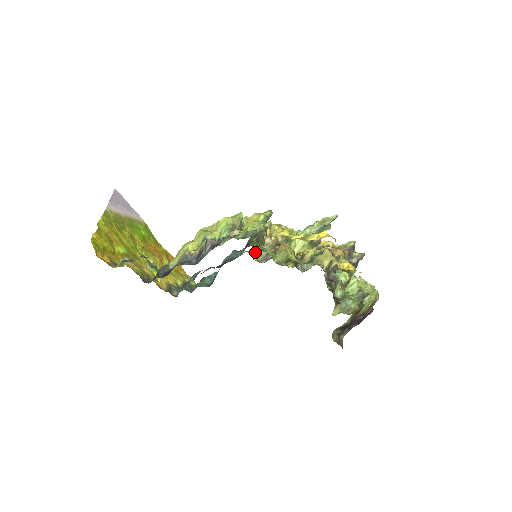
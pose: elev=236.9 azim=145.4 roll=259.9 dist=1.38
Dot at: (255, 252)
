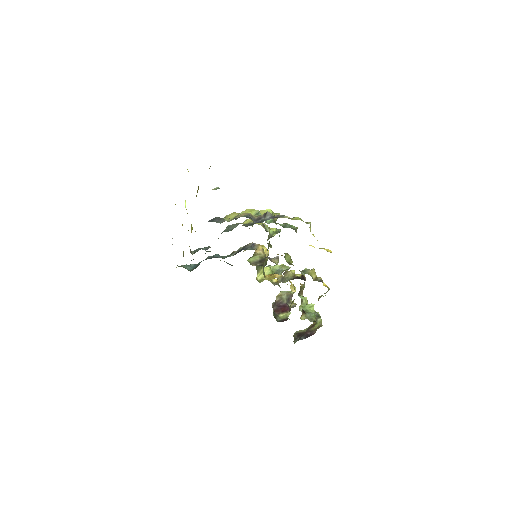
Dot at: occluded
